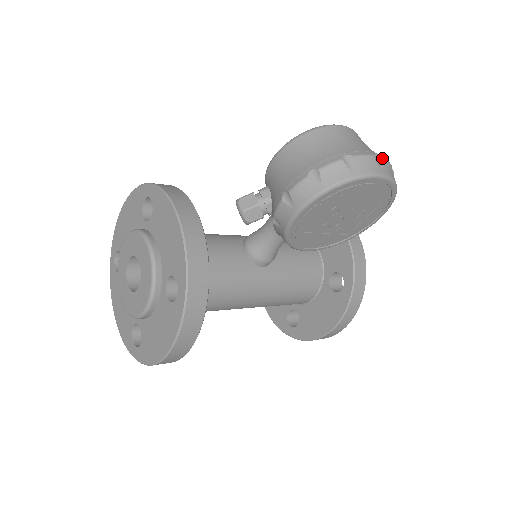
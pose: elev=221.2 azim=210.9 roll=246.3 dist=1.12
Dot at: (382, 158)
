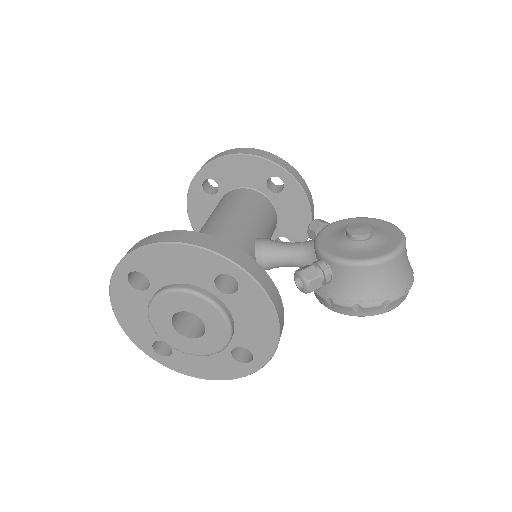
Dot at: (413, 273)
